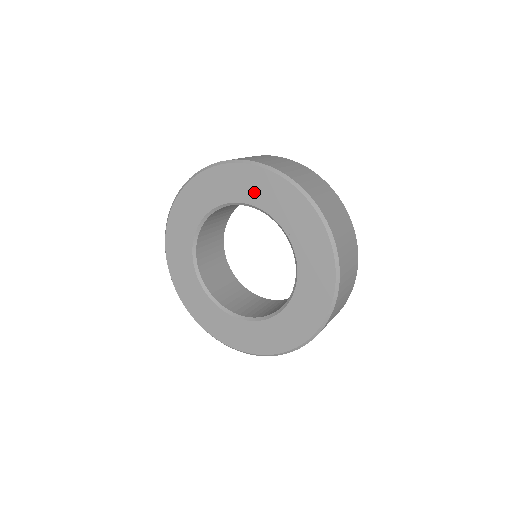
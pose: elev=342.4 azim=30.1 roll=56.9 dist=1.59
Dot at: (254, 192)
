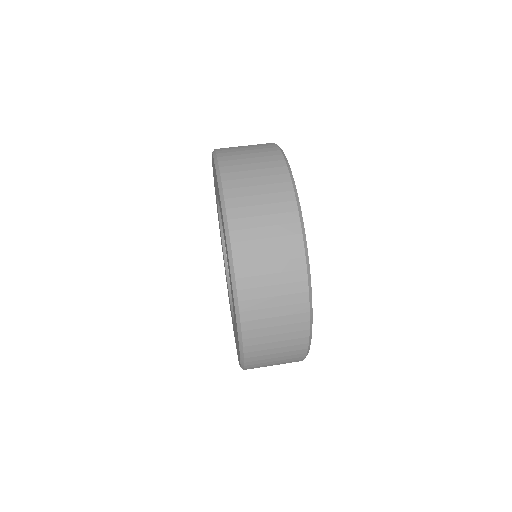
Dot at: occluded
